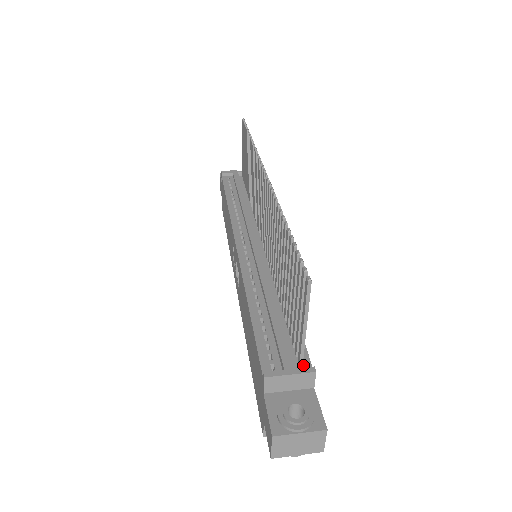
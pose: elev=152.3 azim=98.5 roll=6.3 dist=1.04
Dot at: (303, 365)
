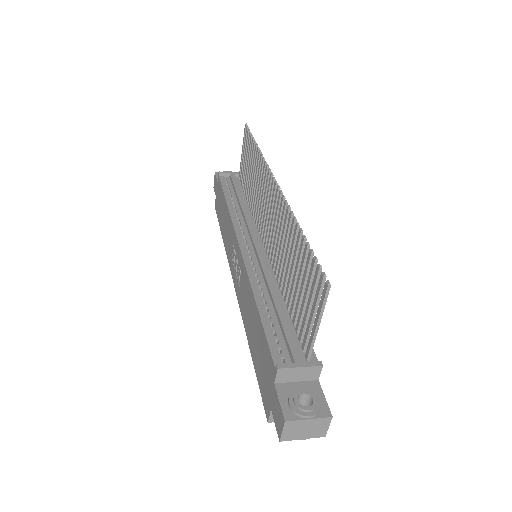
Dot at: (310, 359)
